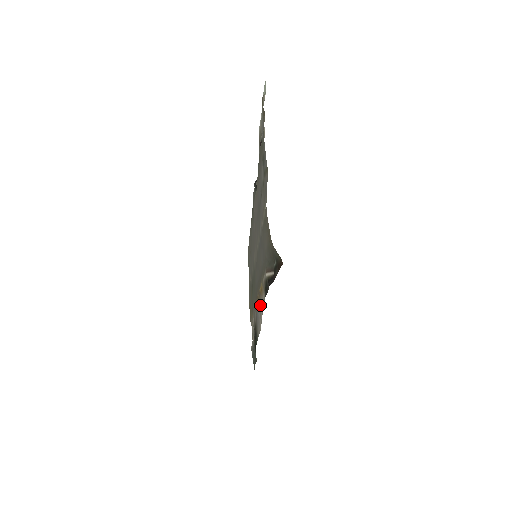
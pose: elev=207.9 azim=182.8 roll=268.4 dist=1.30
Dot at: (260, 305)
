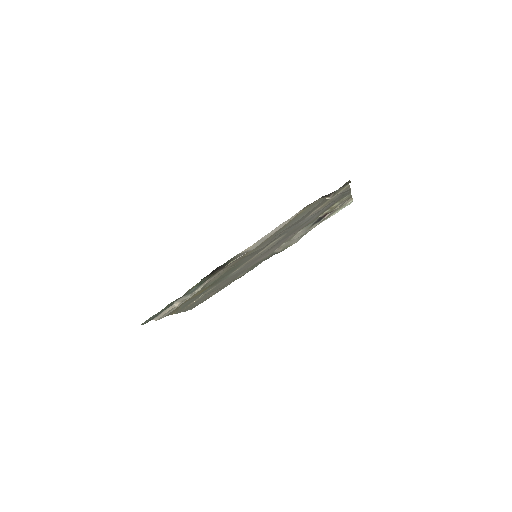
Dot at: occluded
